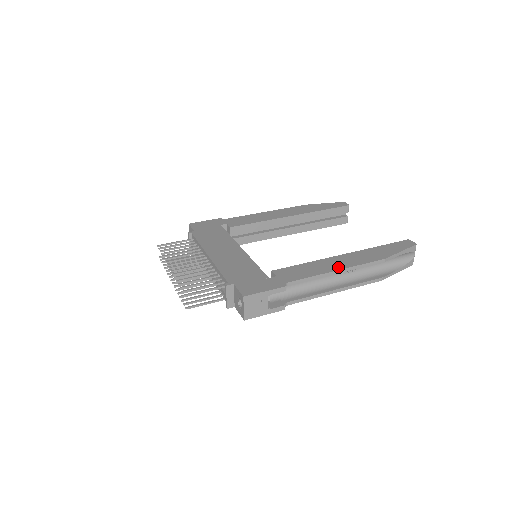
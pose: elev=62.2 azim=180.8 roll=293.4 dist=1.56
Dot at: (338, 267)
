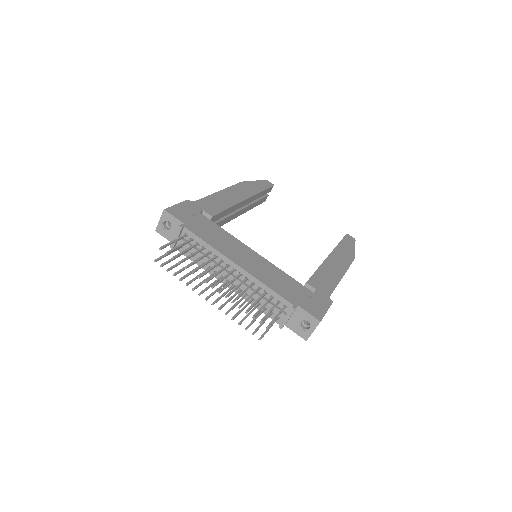
Dot at: (341, 272)
